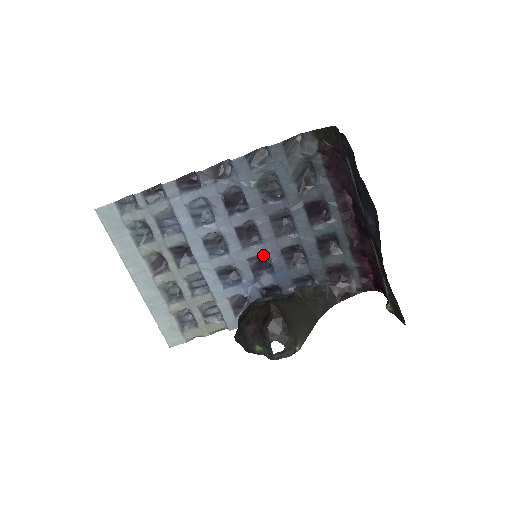
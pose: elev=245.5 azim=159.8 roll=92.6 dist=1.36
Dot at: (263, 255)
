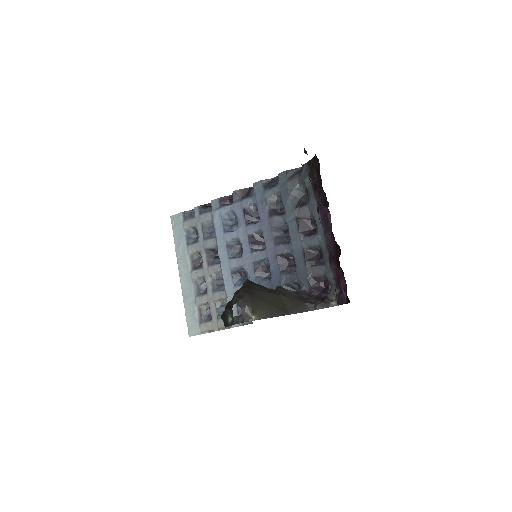
Dot at: (266, 262)
